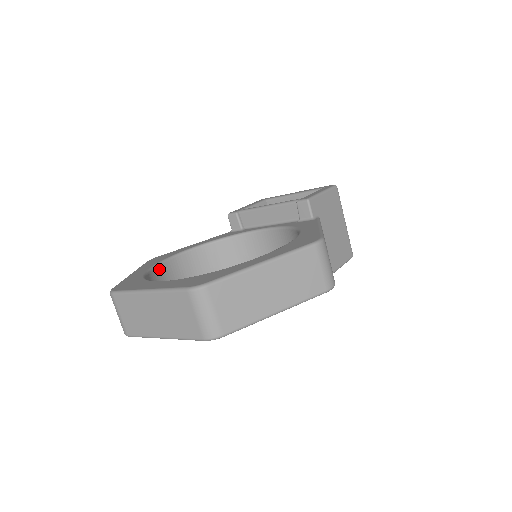
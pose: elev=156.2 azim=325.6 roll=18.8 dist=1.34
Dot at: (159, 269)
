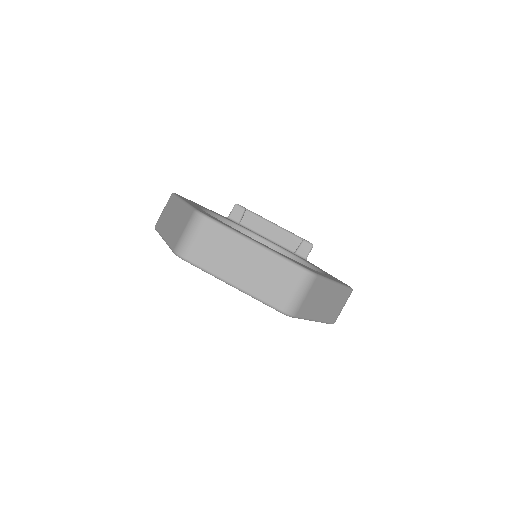
Dot at: occluded
